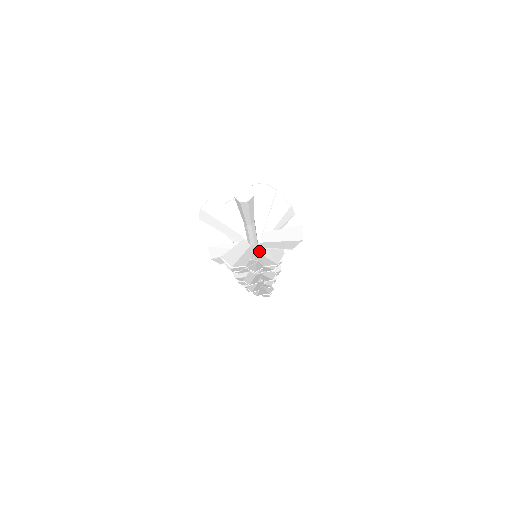
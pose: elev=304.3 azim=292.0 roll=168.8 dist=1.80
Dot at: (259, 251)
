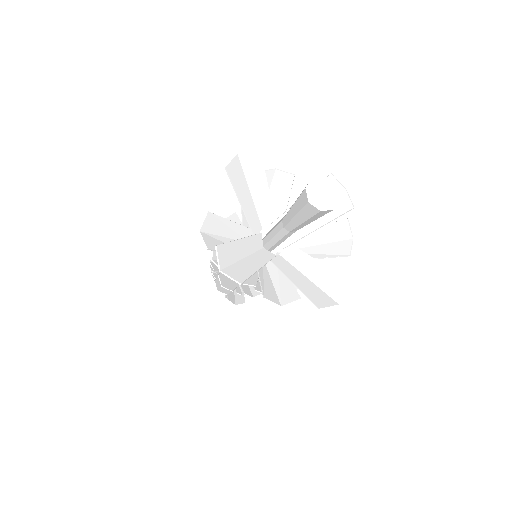
Dot at: occluded
